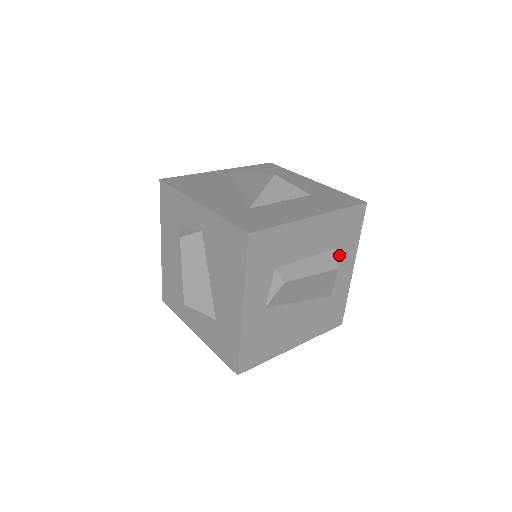
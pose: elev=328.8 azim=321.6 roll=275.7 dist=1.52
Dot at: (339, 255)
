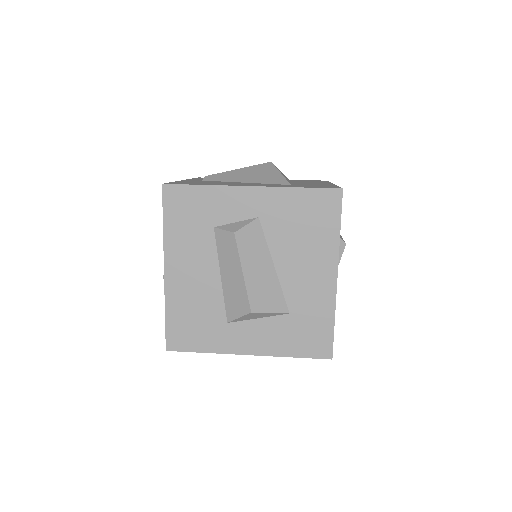
Dot at: occluded
